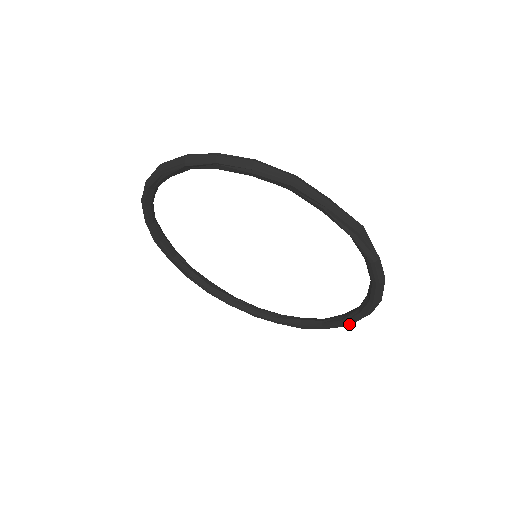
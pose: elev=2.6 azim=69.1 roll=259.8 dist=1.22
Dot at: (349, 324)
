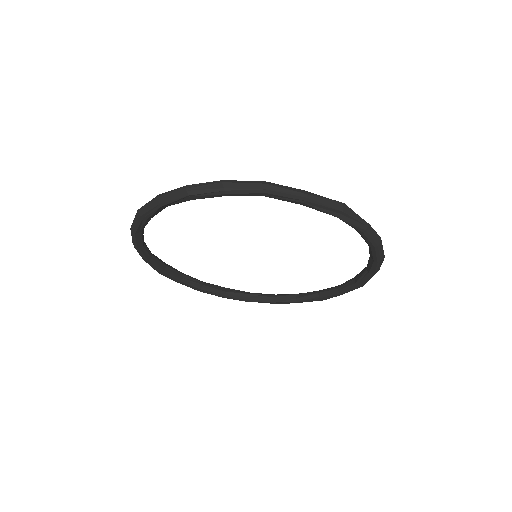
Dot at: (363, 284)
